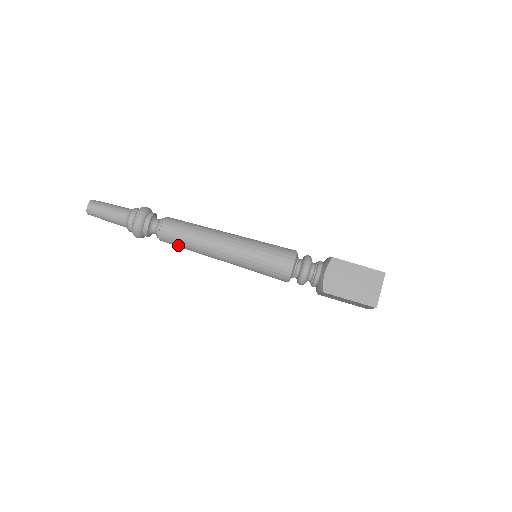
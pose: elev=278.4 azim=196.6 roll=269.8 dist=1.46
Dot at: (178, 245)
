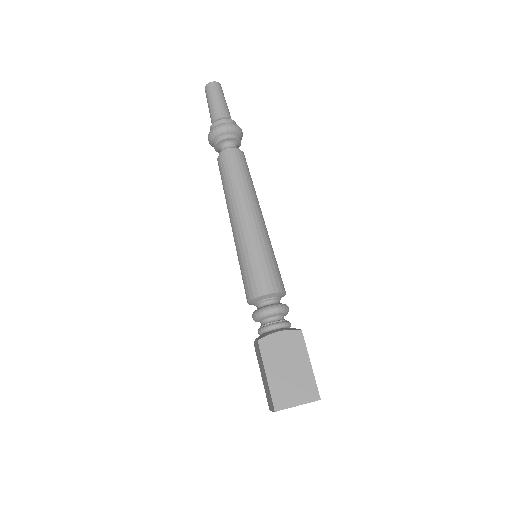
Dot at: (222, 177)
